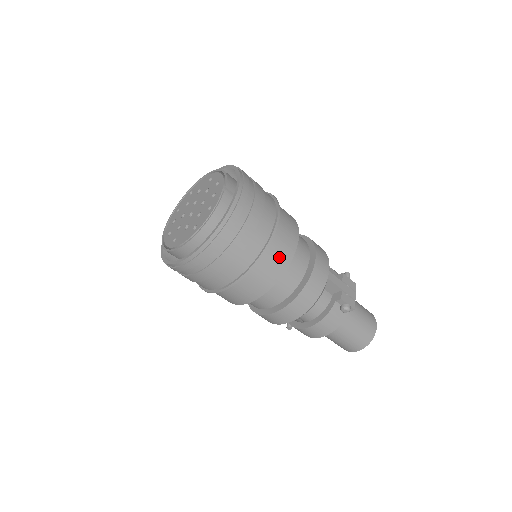
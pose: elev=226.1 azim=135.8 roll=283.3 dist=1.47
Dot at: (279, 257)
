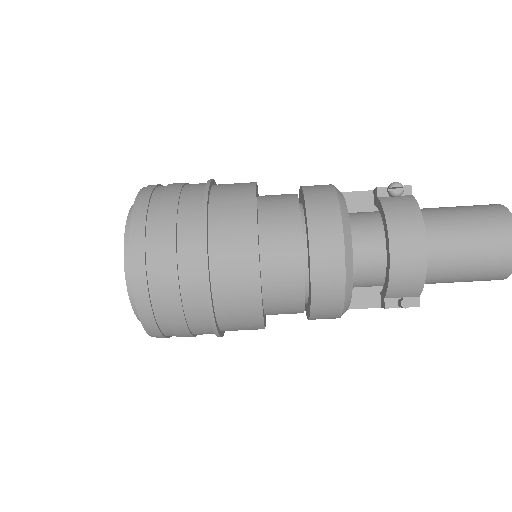
Dot at: (236, 188)
